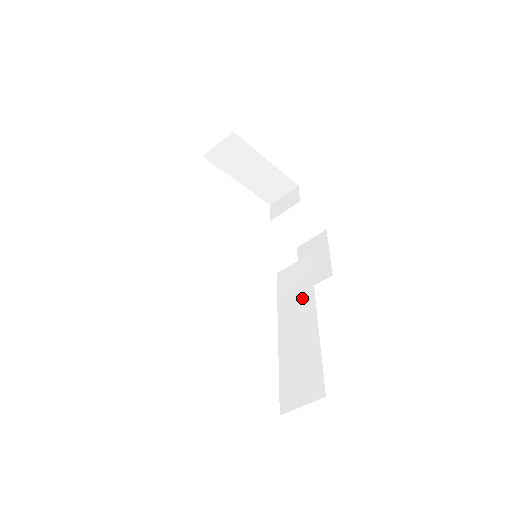
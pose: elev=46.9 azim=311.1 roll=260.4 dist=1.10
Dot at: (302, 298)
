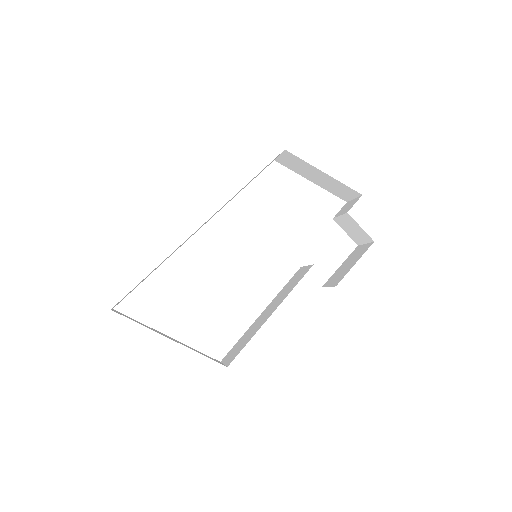
Dot at: (282, 297)
